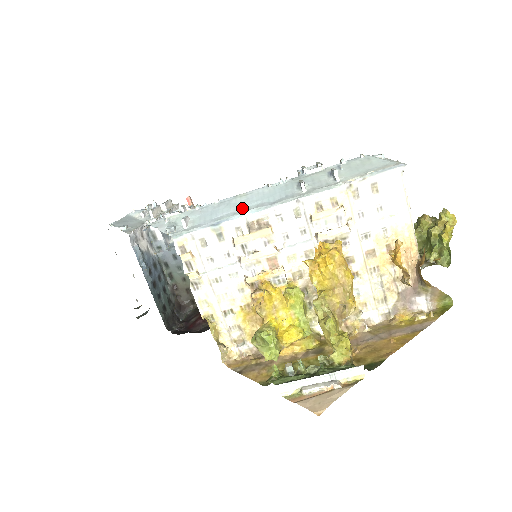
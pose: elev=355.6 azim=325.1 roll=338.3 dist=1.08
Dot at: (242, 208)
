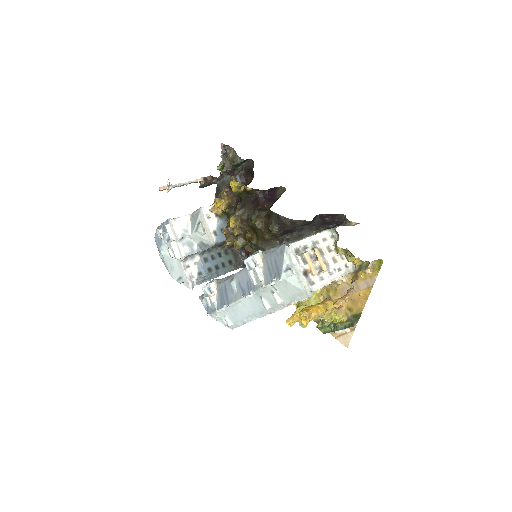
Dot at: (247, 314)
